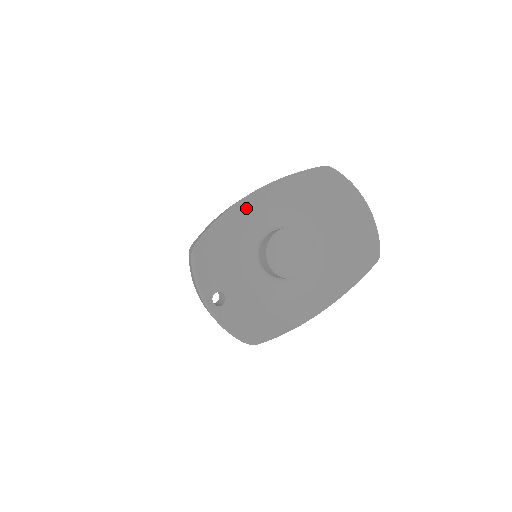
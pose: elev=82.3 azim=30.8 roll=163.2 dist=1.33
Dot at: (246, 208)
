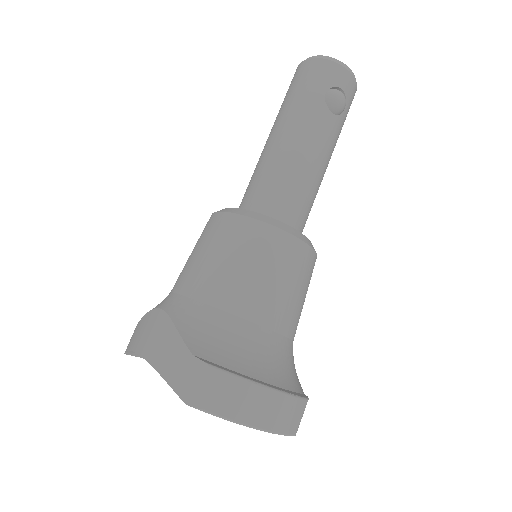
Dot at: occluded
